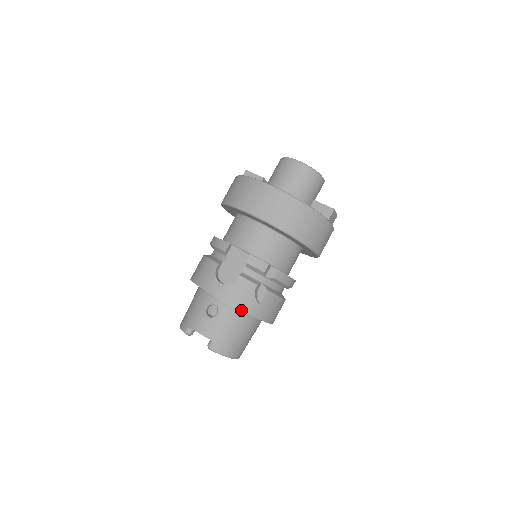
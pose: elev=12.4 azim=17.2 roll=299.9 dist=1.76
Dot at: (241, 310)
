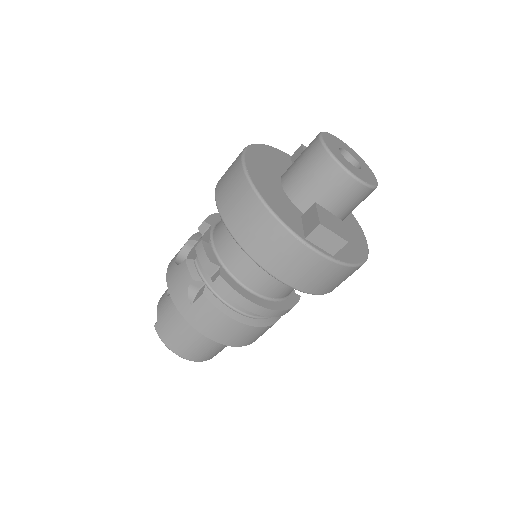
Dot at: (172, 300)
